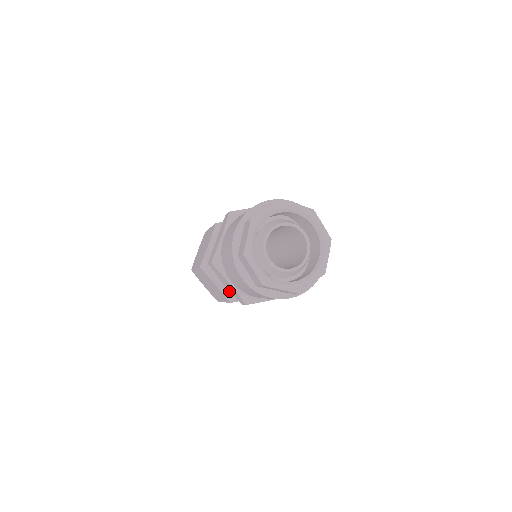
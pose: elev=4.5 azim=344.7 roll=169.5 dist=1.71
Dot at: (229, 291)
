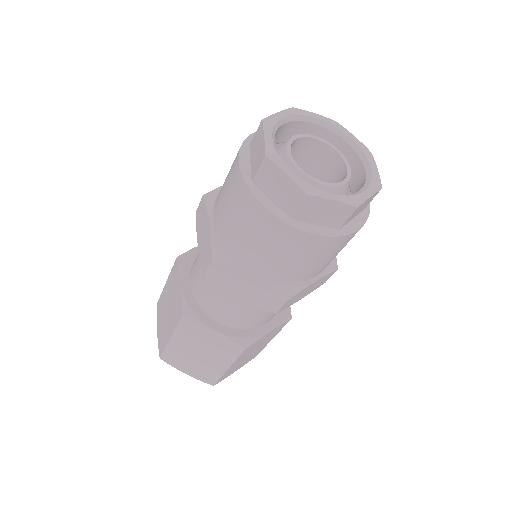
Dot at: (191, 300)
